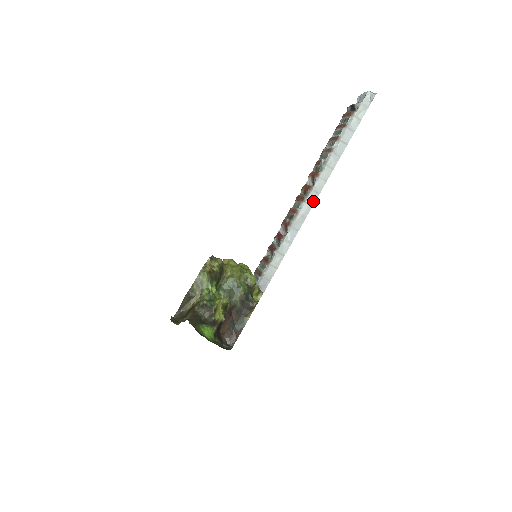
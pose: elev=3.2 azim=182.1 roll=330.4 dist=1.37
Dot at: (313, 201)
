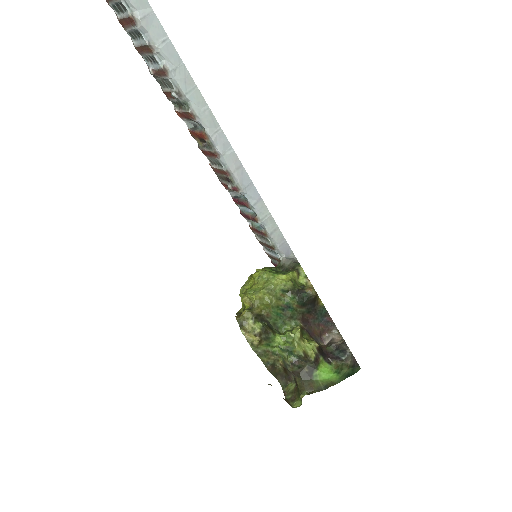
Dot at: (225, 143)
